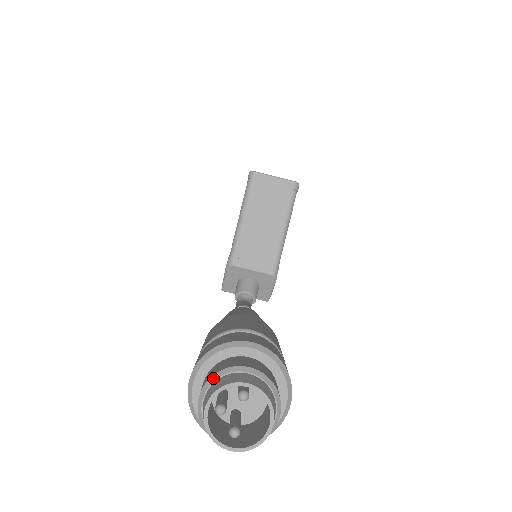
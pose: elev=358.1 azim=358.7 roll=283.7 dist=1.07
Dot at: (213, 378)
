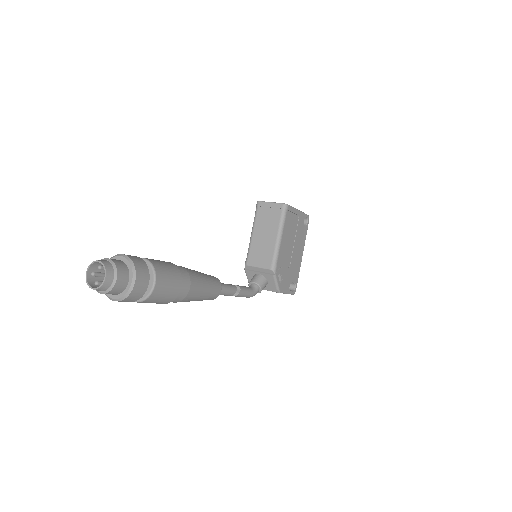
Dot at: (96, 264)
